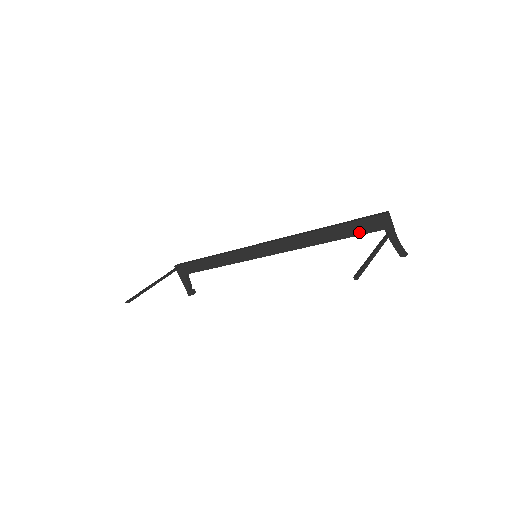
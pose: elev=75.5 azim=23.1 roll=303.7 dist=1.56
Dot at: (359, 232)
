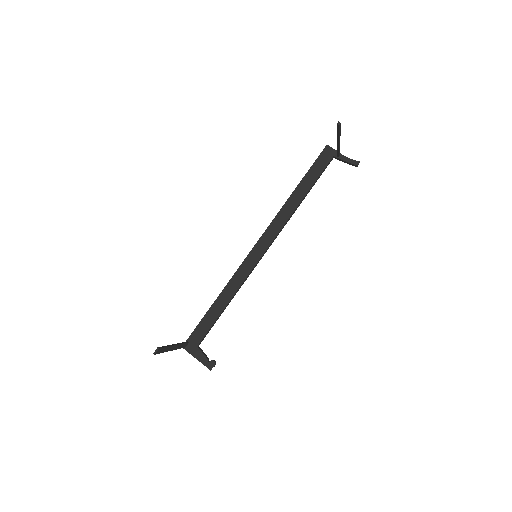
Dot at: (319, 172)
